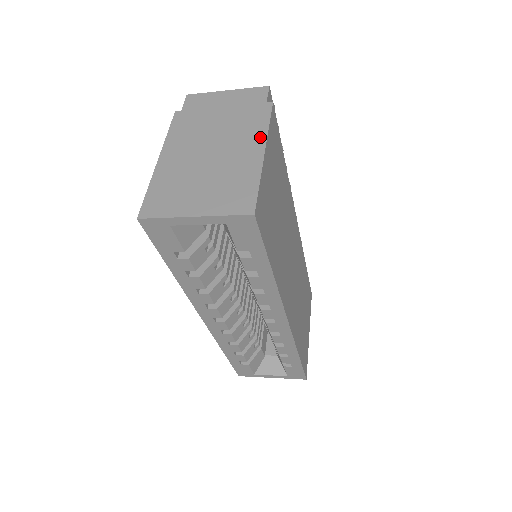
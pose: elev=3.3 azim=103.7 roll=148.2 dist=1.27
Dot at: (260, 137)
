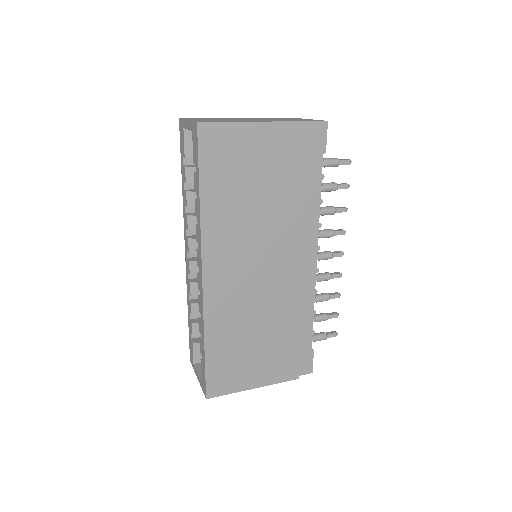
Dot at: (271, 121)
